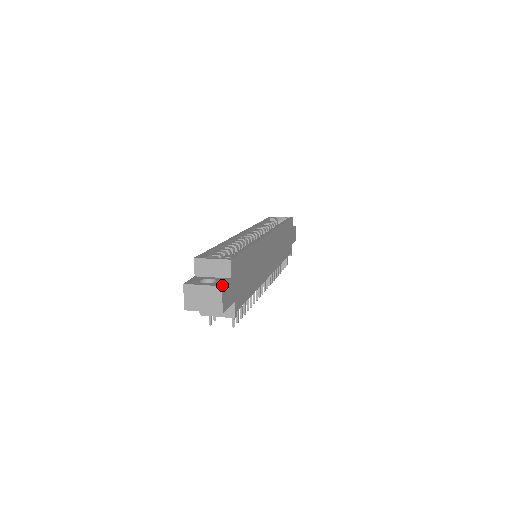
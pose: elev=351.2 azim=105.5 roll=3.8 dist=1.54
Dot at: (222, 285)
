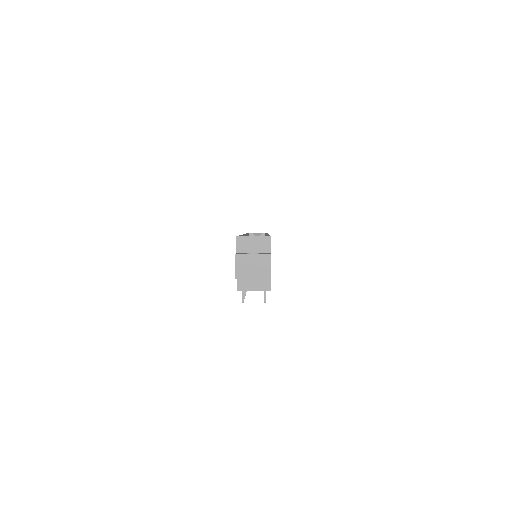
Dot at: occluded
